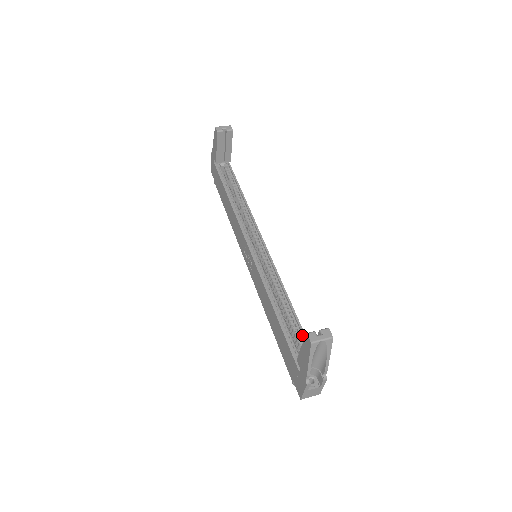
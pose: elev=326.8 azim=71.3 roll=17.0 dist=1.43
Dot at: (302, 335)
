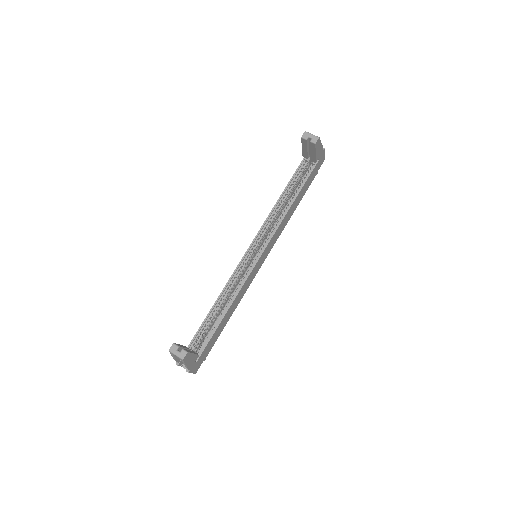
Dot at: (211, 335)
